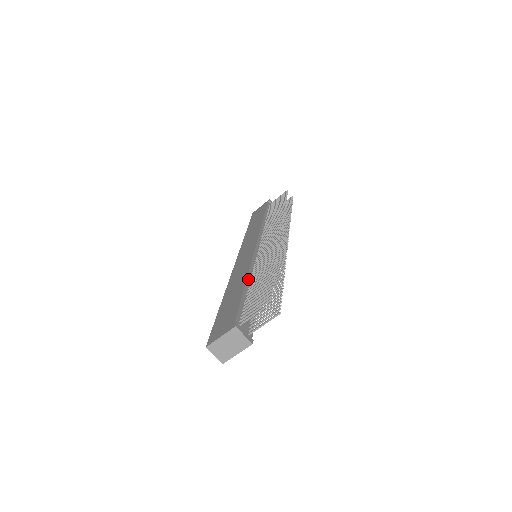
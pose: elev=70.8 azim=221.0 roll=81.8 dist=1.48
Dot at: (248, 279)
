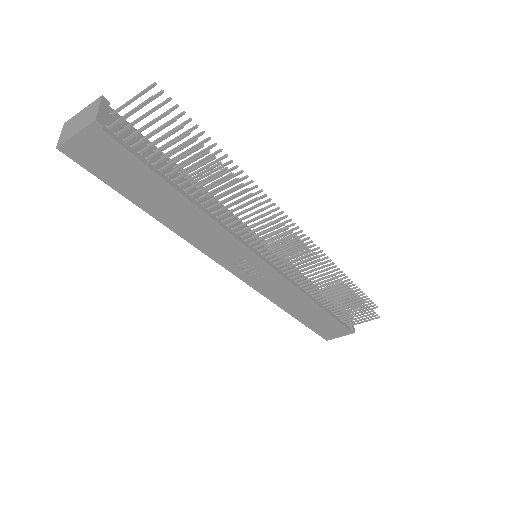
Dot at: (200, 186)
